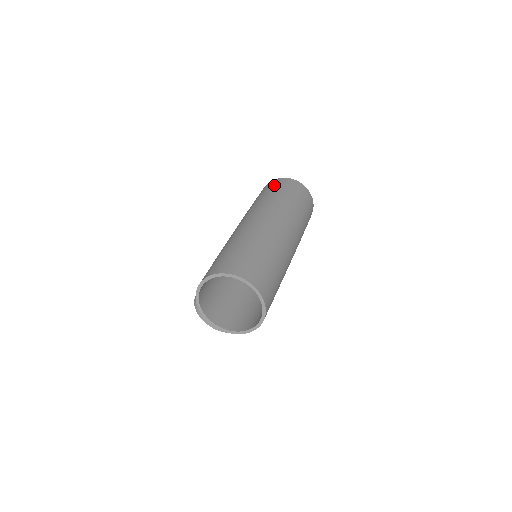
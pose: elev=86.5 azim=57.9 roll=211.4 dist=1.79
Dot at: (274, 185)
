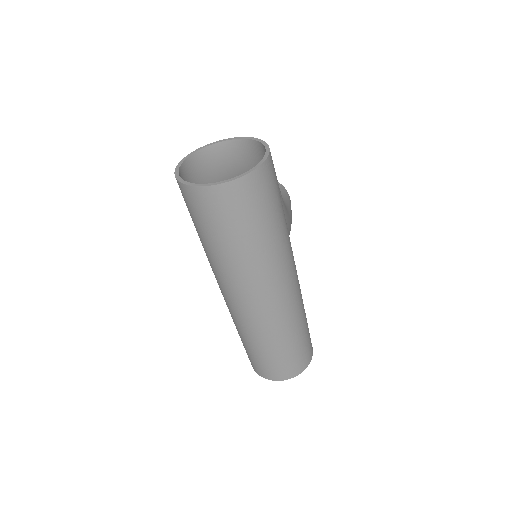
Dot at: (194, 214)
